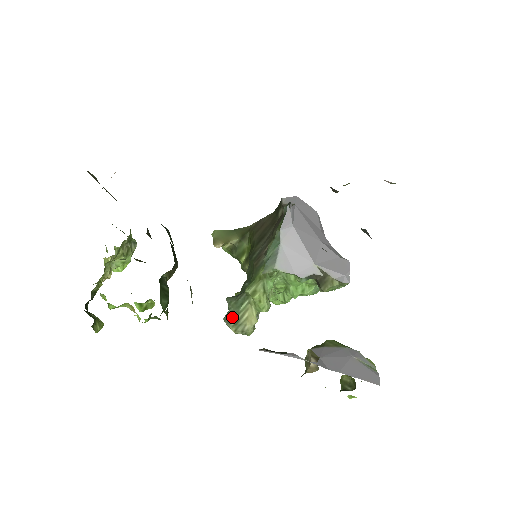
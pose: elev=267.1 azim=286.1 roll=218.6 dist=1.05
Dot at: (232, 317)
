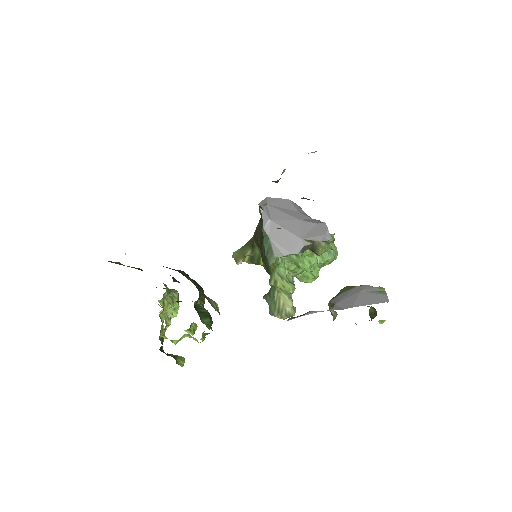
Dot at: (273, 309)
